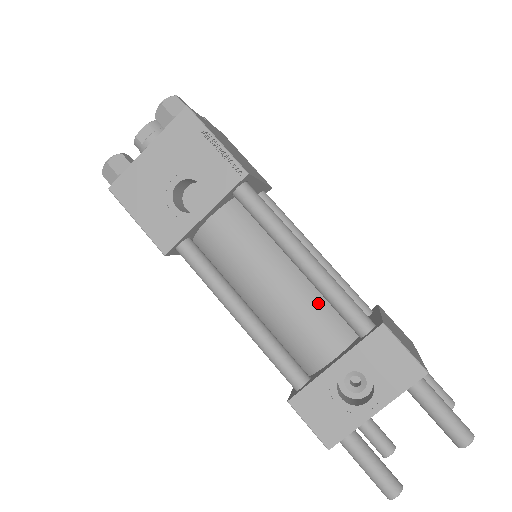
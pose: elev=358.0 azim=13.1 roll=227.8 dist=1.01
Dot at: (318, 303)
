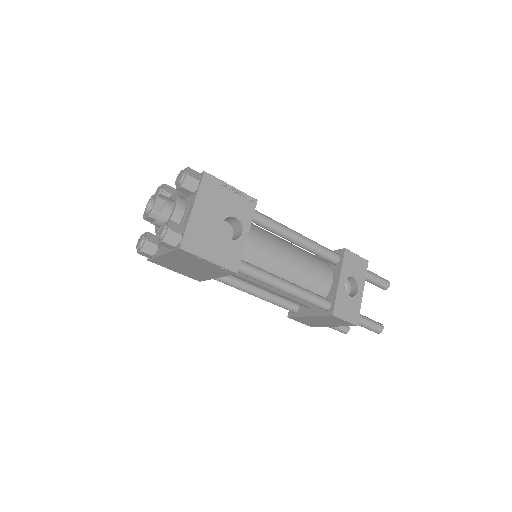
Dot at: (311, 258)
